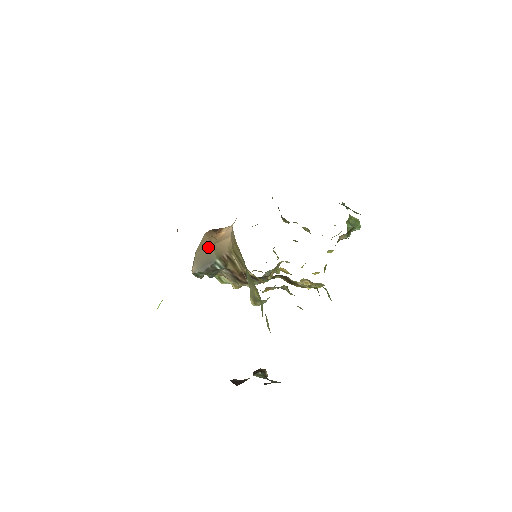
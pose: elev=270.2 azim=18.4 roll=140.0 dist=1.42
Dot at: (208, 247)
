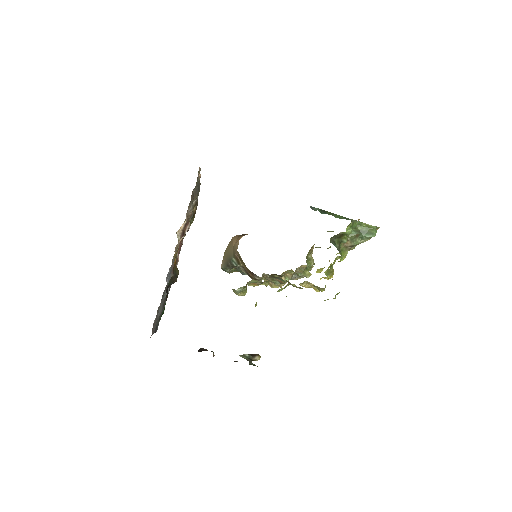
Dot at: (231, 248)
